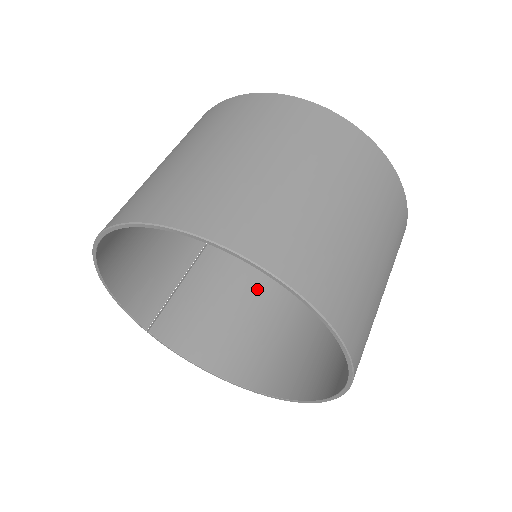
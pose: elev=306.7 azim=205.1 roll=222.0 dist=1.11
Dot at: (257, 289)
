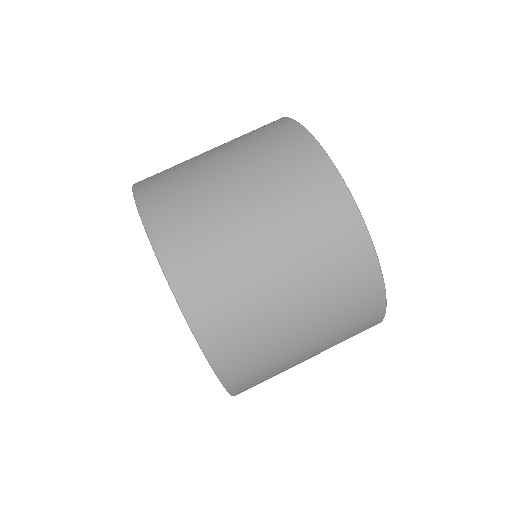
Dot at: occluded
